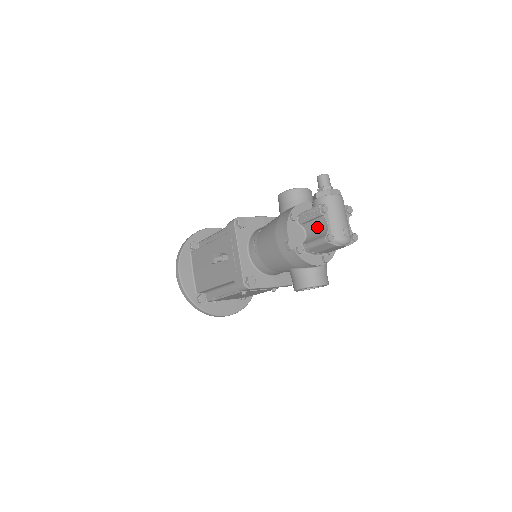
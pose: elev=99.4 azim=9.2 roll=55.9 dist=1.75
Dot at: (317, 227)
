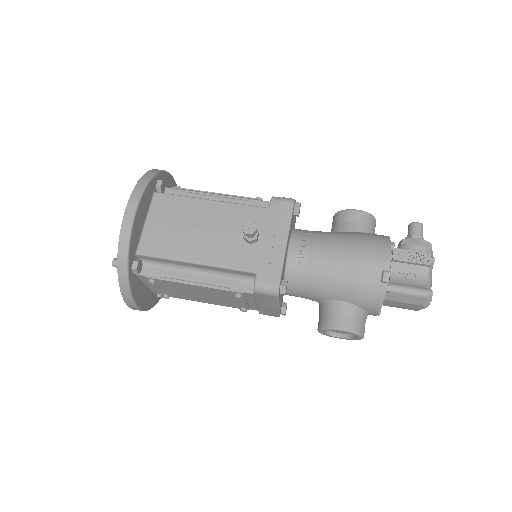
Dot at: (410, 274)
